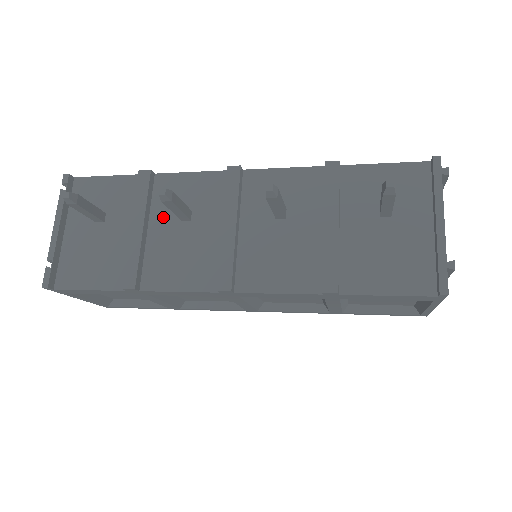
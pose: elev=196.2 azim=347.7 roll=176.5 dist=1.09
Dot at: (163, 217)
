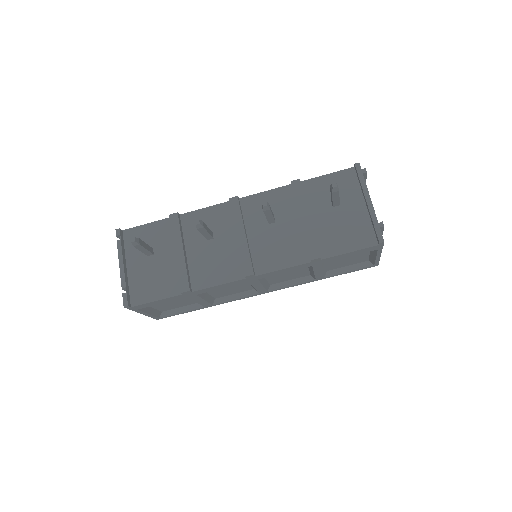
Dot at: (194, 241)
